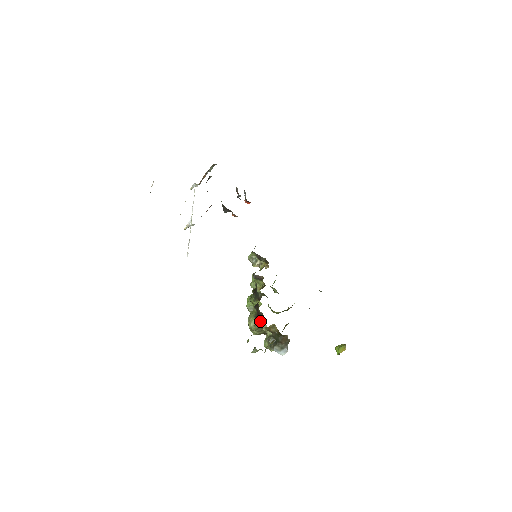
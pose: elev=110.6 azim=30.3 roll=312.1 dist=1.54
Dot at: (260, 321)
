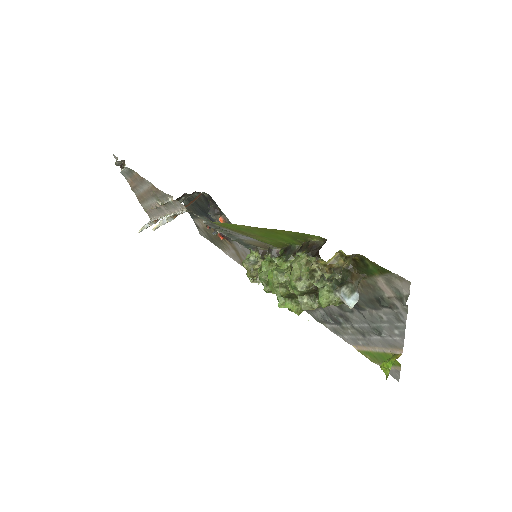
Dot at: (321, 246)
